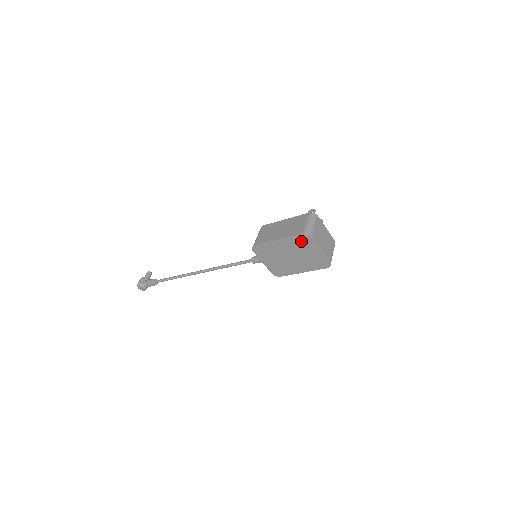
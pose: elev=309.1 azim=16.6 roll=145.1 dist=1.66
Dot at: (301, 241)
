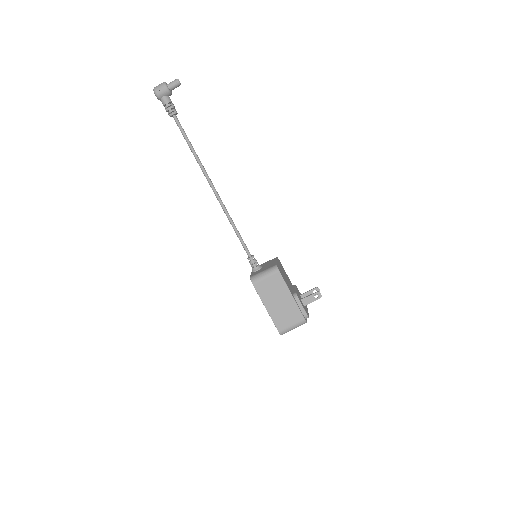
Dot at: occluded
